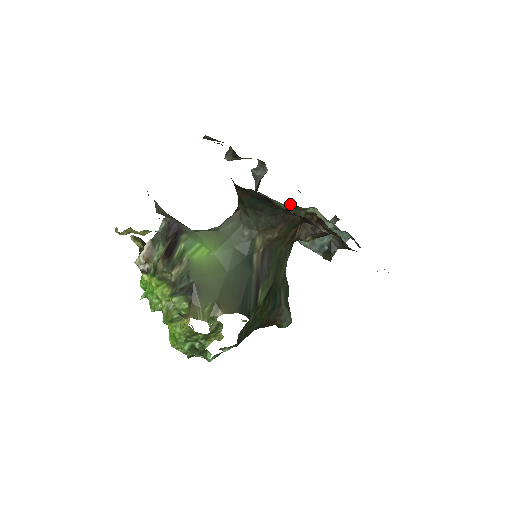
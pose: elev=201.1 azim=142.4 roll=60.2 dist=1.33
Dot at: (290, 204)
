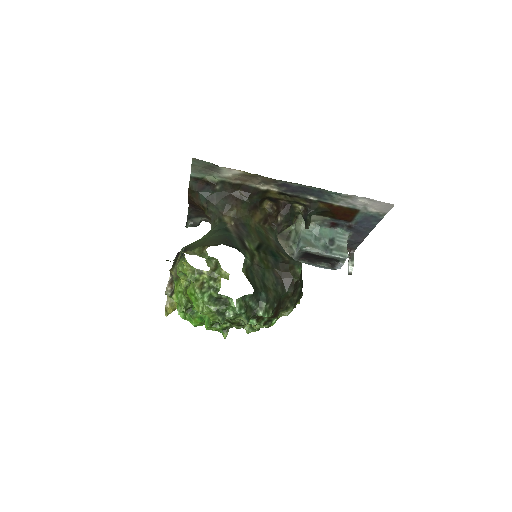
Dot at: occluded
